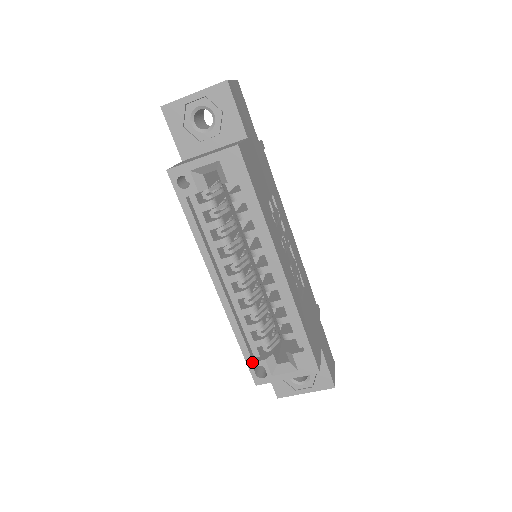
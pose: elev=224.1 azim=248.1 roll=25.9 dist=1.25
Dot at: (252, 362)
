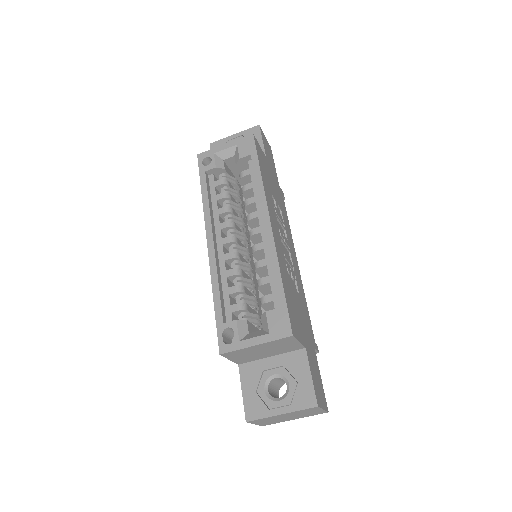
Dot at: (222, 323)
